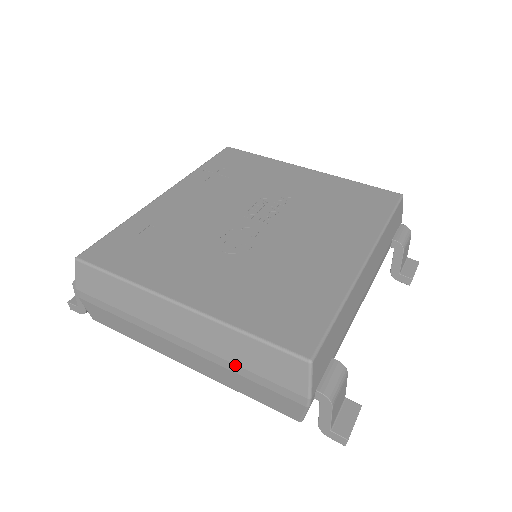
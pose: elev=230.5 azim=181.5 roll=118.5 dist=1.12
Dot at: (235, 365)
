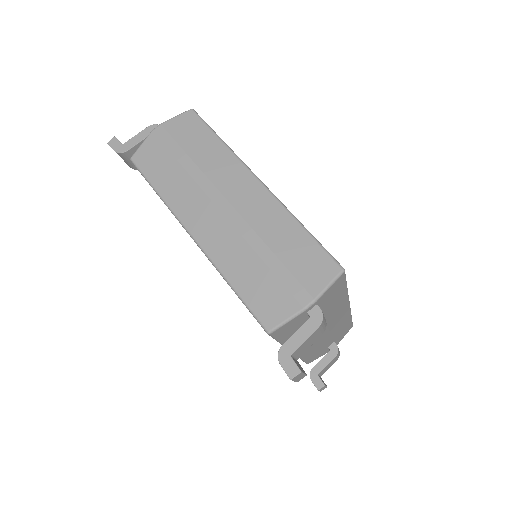
Dot at: (265, 245)
